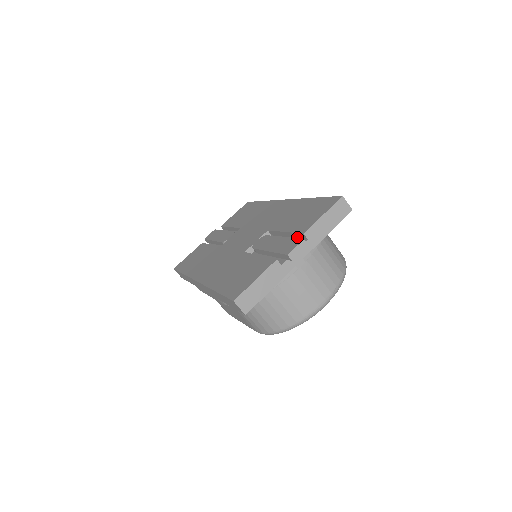
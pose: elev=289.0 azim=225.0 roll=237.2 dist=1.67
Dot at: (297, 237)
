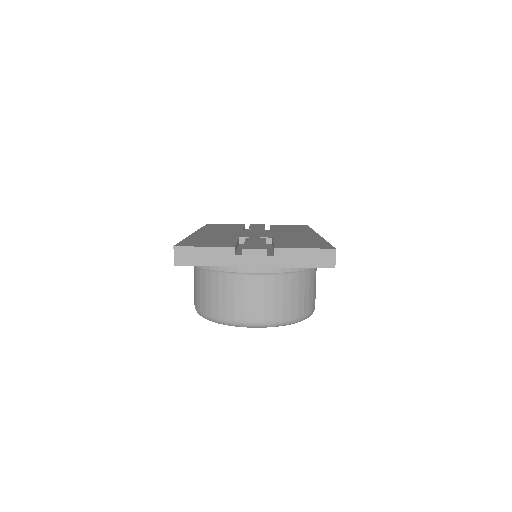
Dot at: occluded
